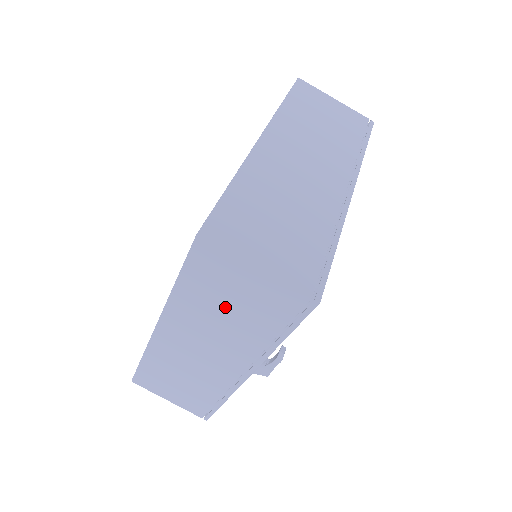
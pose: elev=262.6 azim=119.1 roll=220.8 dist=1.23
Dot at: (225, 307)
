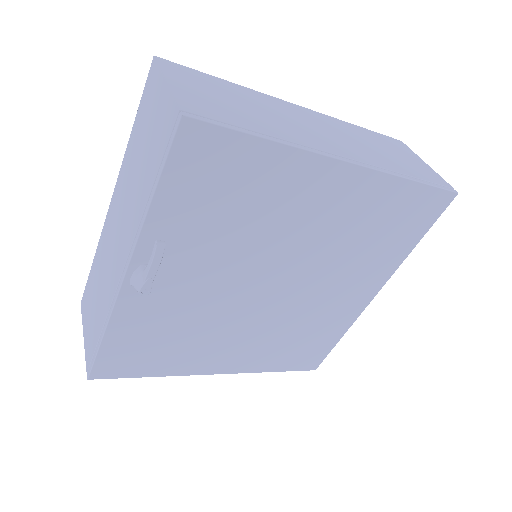
Dot at: (141, 152)
